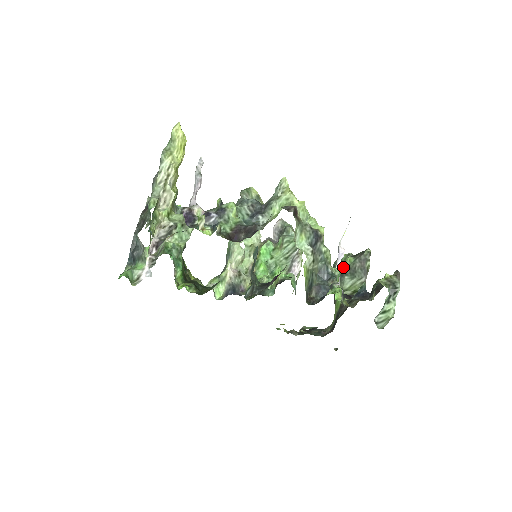
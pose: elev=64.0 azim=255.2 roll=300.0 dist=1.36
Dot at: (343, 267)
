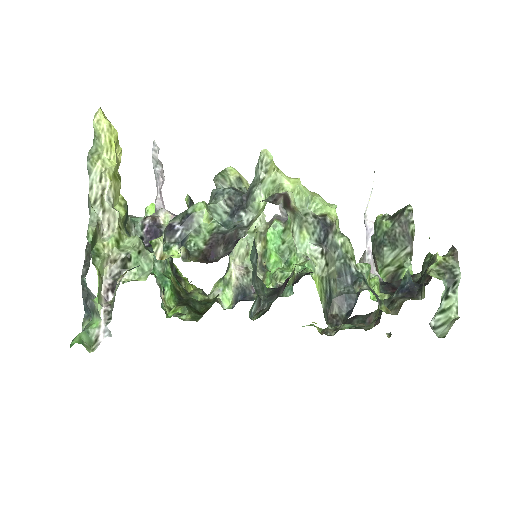
Dot at: (379, 235)
